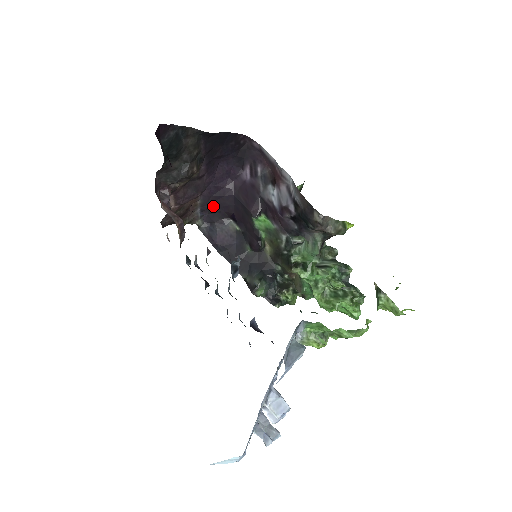
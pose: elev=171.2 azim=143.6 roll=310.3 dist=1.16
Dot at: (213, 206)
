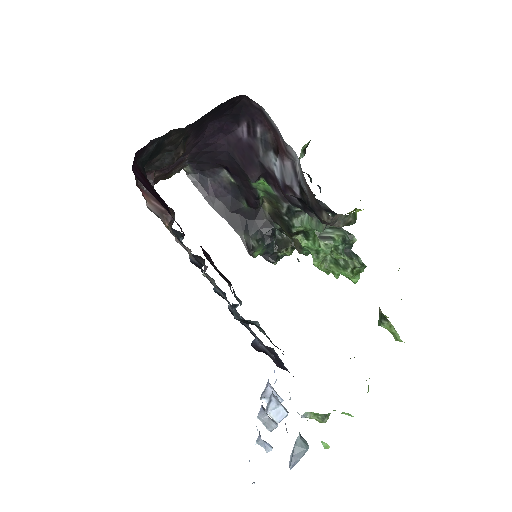
Dot at: (203, 158)
